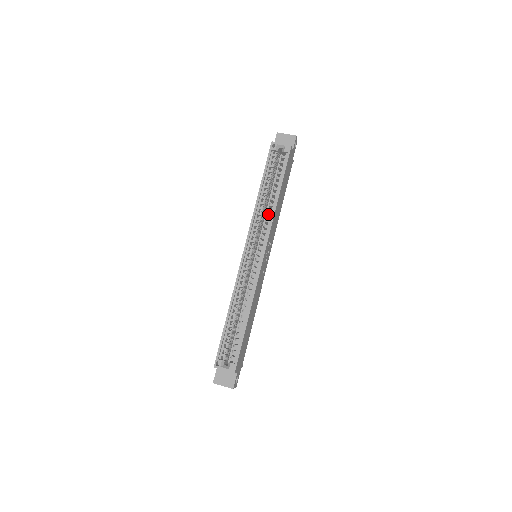
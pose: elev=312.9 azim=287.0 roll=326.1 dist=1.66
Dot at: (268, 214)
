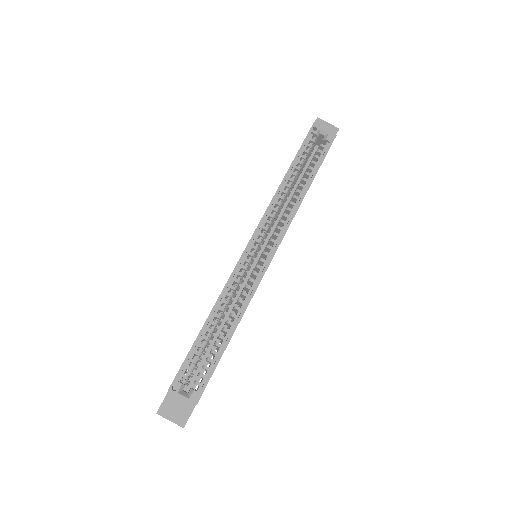
Dot at: occluded
